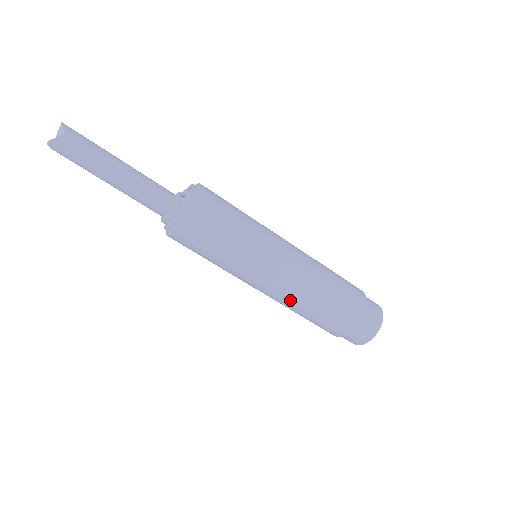
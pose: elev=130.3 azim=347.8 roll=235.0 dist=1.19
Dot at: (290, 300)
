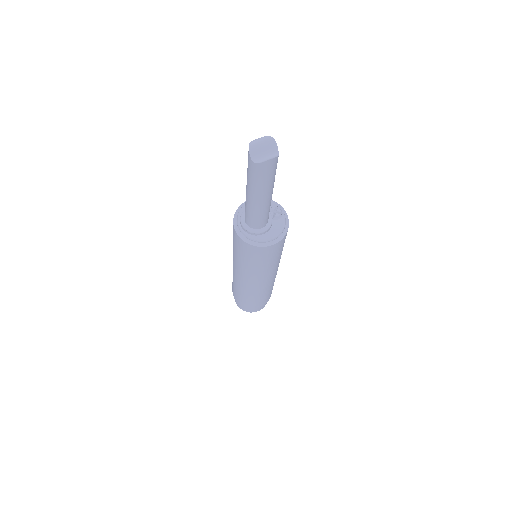
Dot at: (266, 288)
